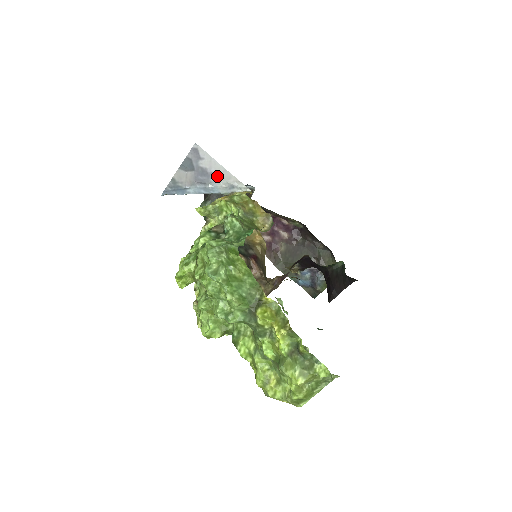
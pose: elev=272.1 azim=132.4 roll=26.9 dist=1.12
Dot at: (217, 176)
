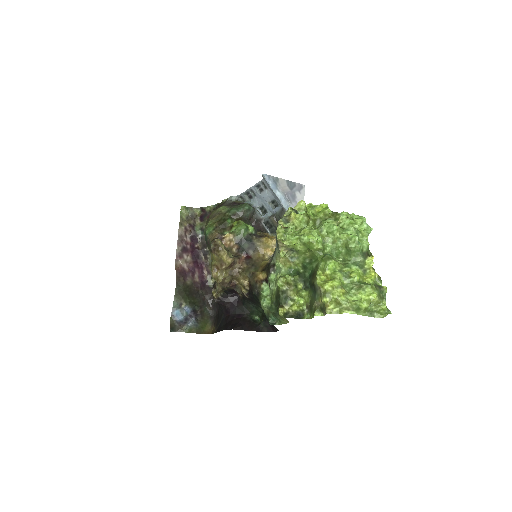
Dot at: occluded
